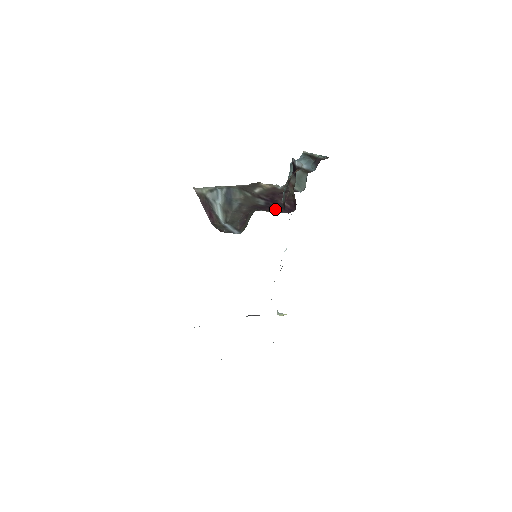
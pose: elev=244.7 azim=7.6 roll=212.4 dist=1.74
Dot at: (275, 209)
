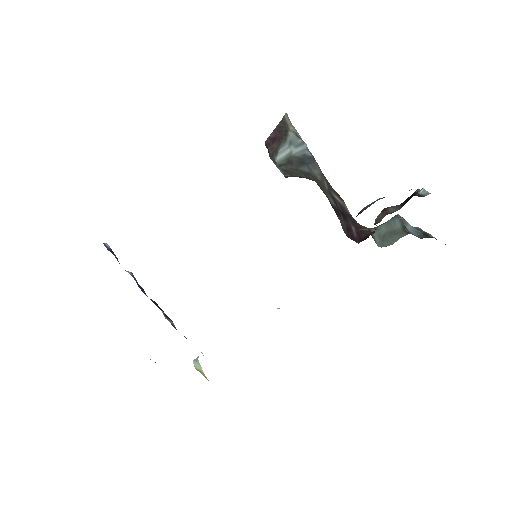
Dot at: (339, 219)
